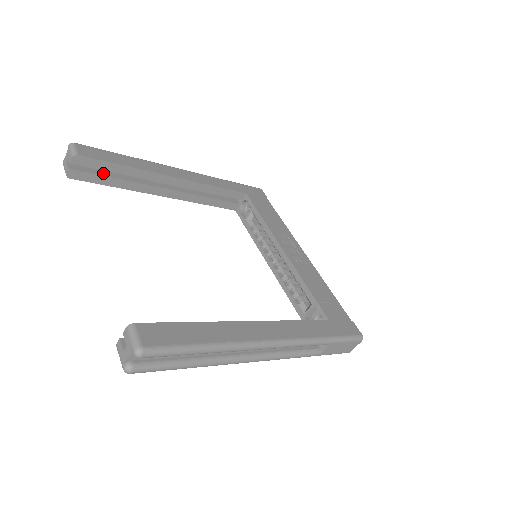
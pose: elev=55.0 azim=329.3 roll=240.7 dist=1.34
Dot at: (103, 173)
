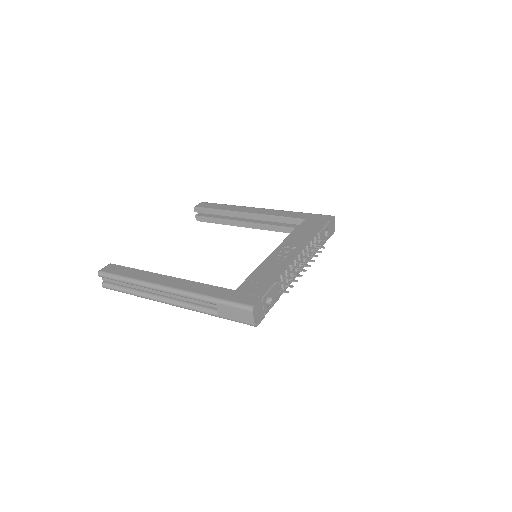
Dot at: (213, 216)
